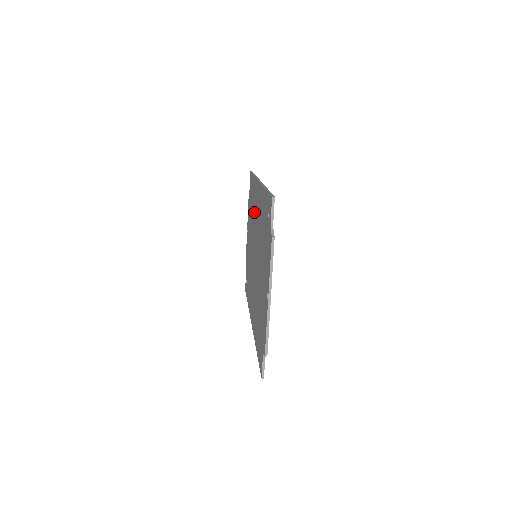
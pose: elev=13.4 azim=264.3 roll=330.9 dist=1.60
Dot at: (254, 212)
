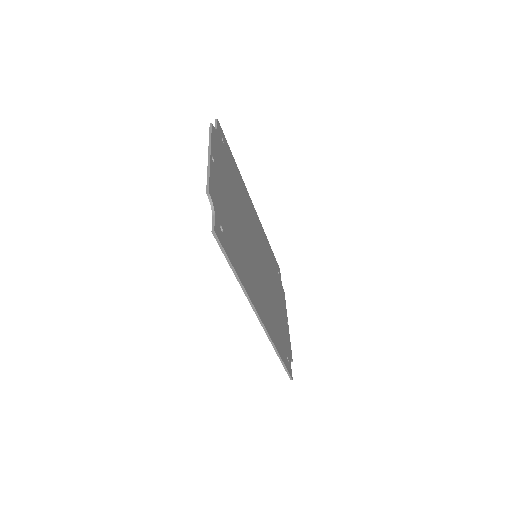
Dot at: occluded
